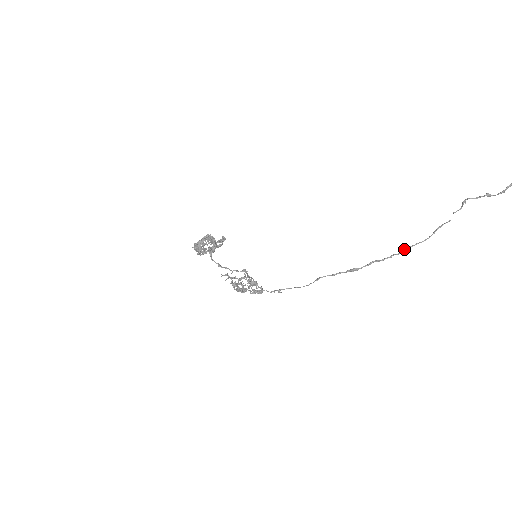
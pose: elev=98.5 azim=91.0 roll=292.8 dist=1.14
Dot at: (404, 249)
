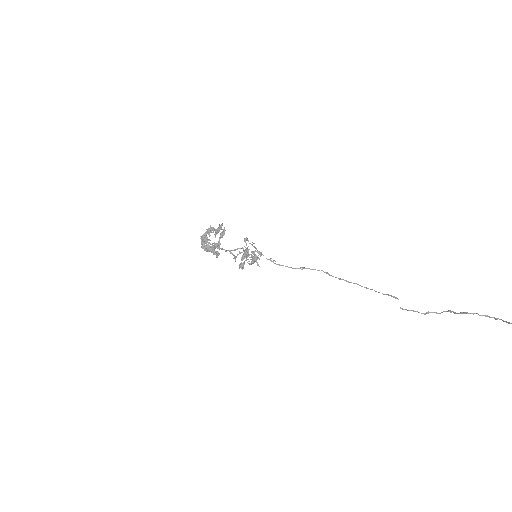
Dot at: occluded
